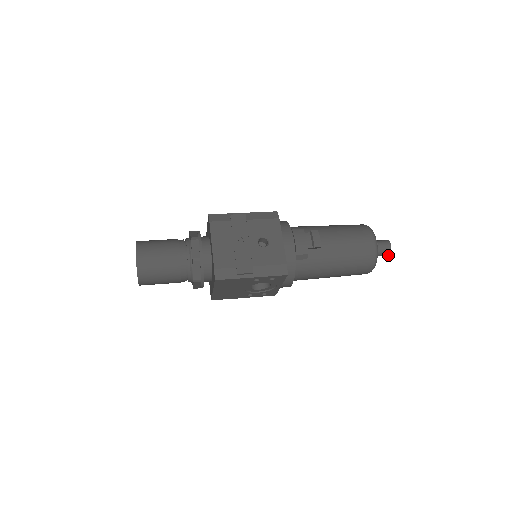
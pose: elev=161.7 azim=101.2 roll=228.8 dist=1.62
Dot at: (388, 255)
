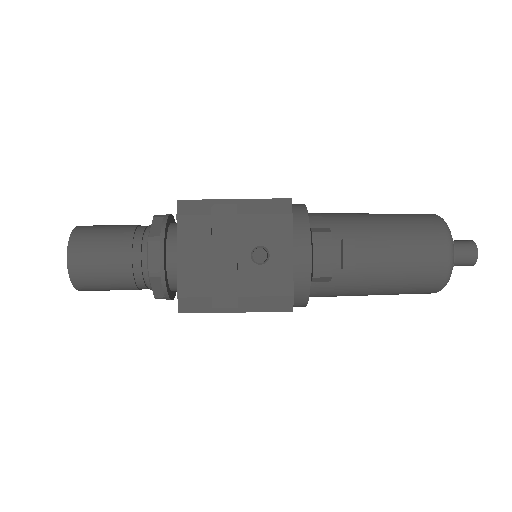
Dot at: (469, 265)
